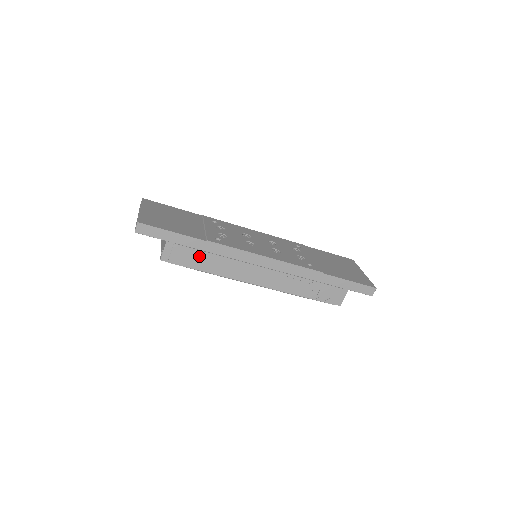
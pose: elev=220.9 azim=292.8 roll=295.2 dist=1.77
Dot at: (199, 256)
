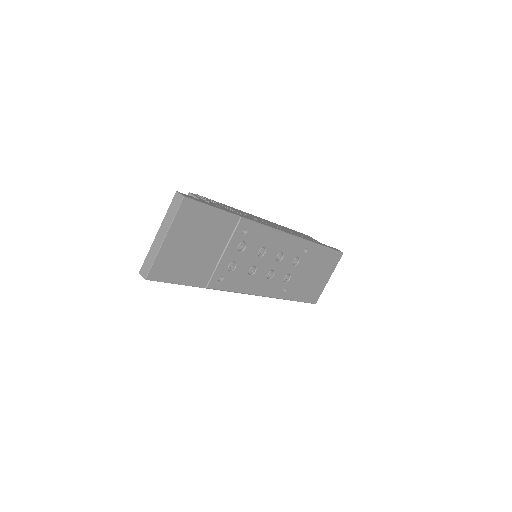
Dot at: occluded
